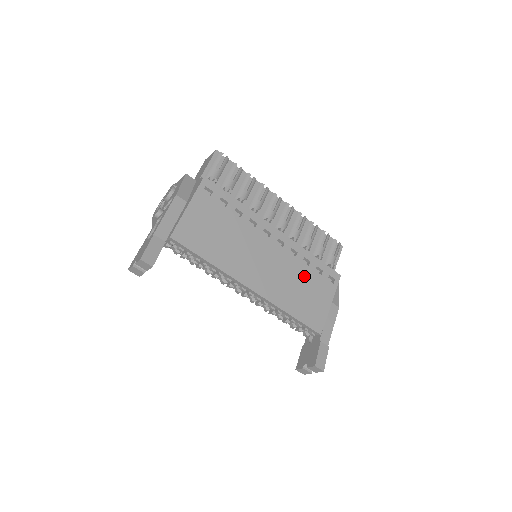
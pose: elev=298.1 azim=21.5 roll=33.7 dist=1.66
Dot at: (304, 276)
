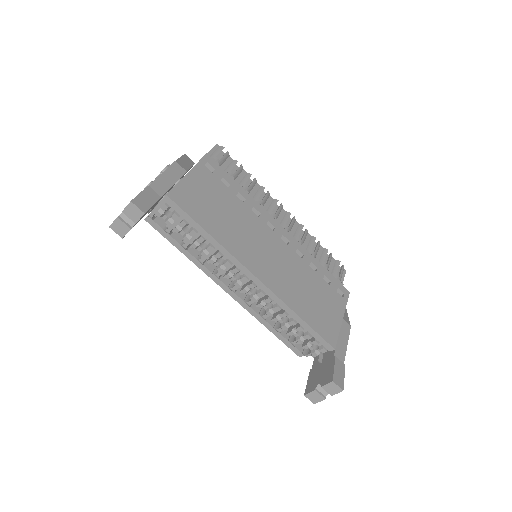
Dot at: (312, 281)
